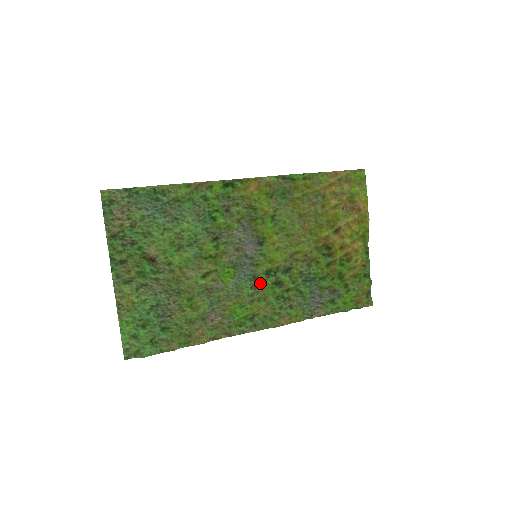
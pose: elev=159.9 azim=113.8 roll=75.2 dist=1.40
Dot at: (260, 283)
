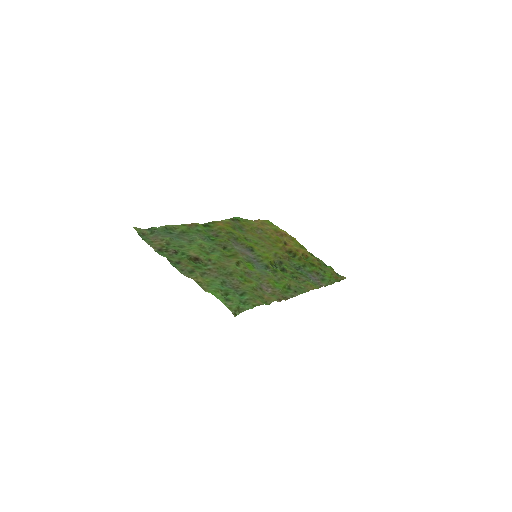
Dot at: (273, 269)
